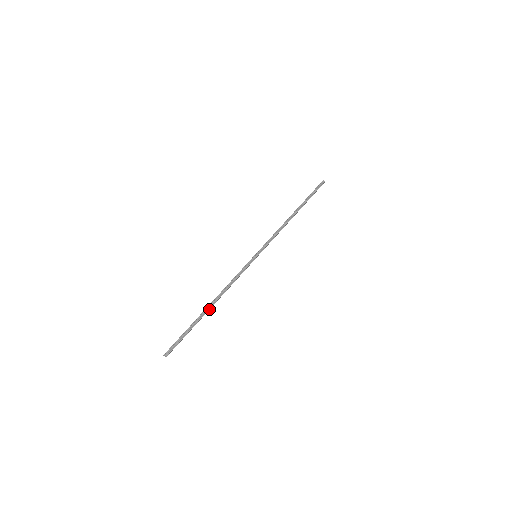
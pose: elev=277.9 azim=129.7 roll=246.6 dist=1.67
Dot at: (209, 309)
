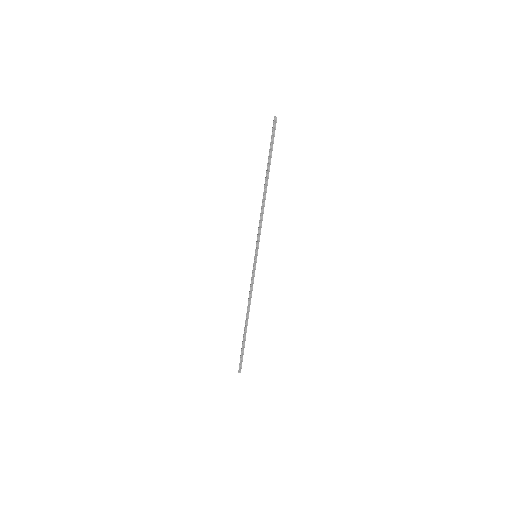
Dot at: (247, 324)
